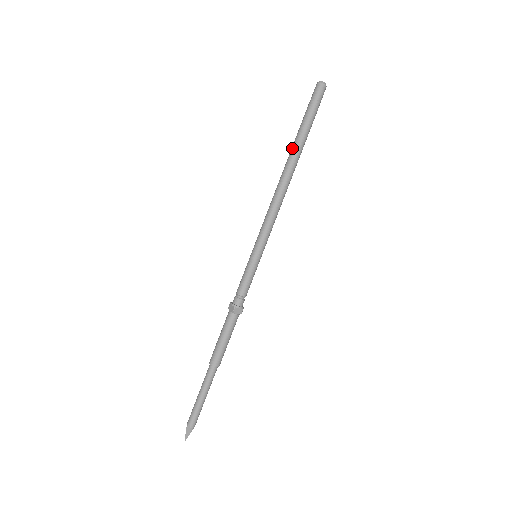
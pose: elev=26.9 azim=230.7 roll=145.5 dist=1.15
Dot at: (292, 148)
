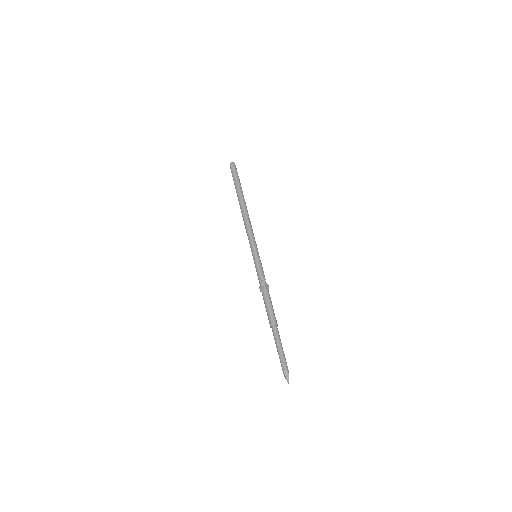
Dot at: (238, 196)
